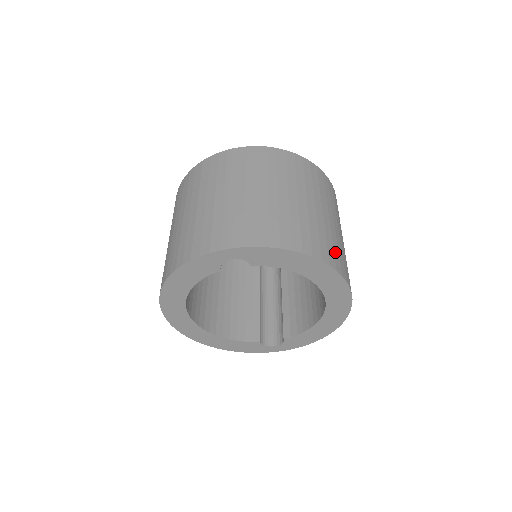
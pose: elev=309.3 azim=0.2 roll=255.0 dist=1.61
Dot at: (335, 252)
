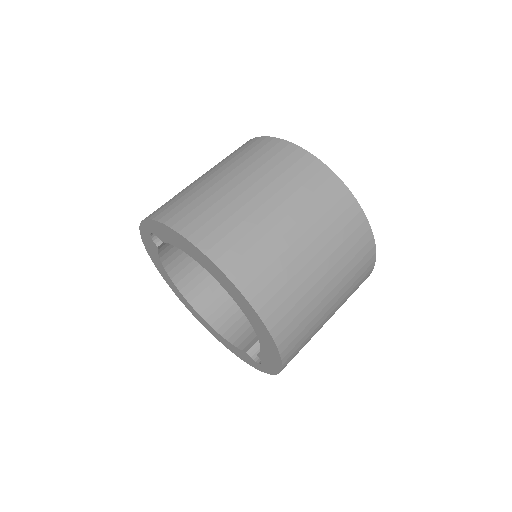
Dot at: (229, 237)
